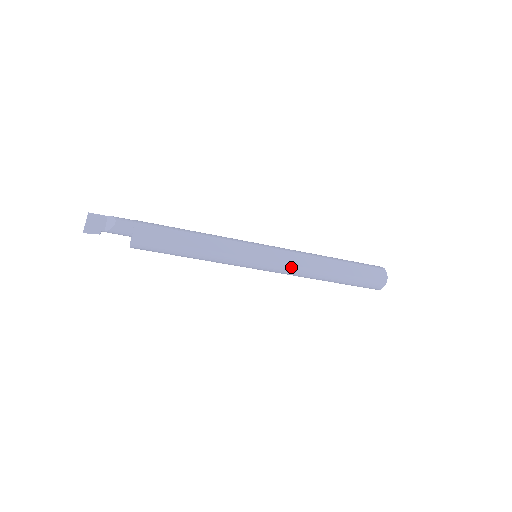
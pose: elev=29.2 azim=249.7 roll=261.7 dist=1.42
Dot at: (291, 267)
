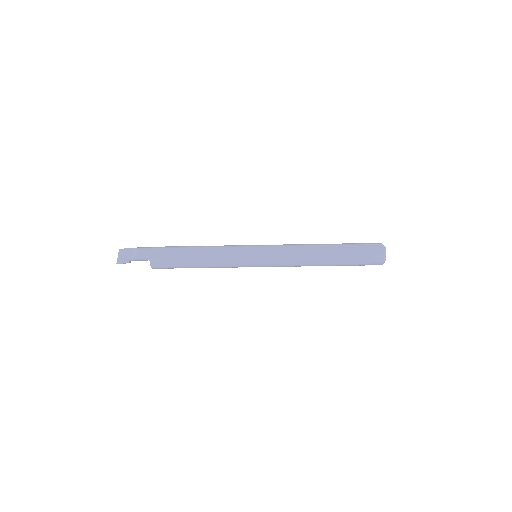
Dot at: (286, 259)
